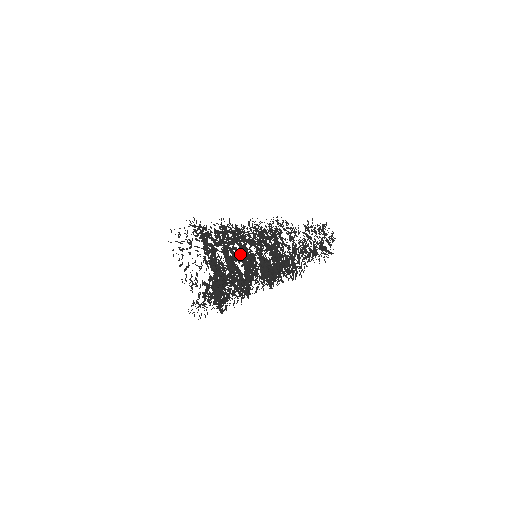
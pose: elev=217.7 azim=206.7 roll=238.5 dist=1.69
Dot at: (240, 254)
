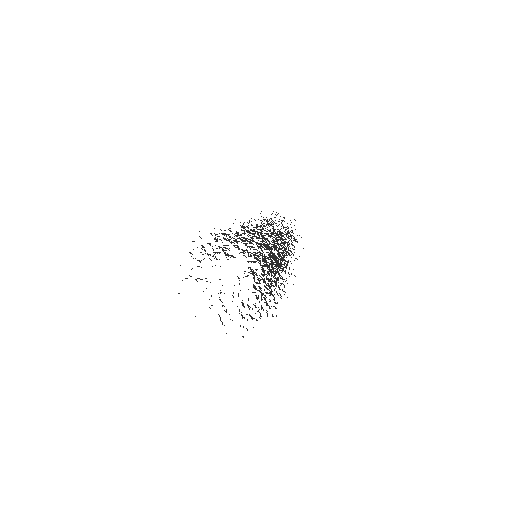
Dot at: occluded
